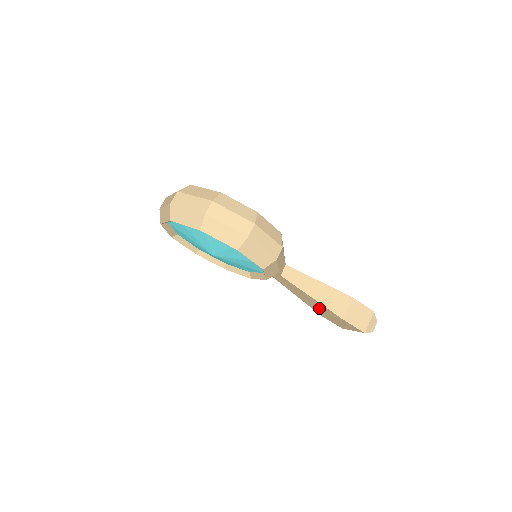
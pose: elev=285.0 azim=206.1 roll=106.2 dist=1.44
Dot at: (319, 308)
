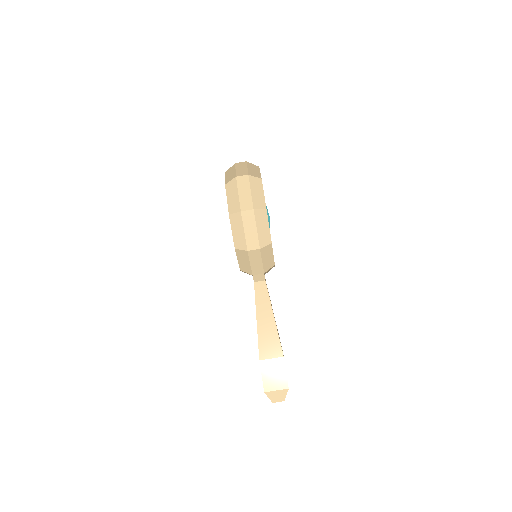
Dot at: occluded
